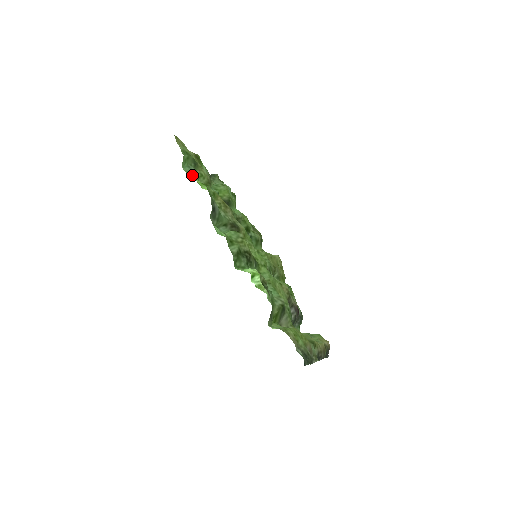
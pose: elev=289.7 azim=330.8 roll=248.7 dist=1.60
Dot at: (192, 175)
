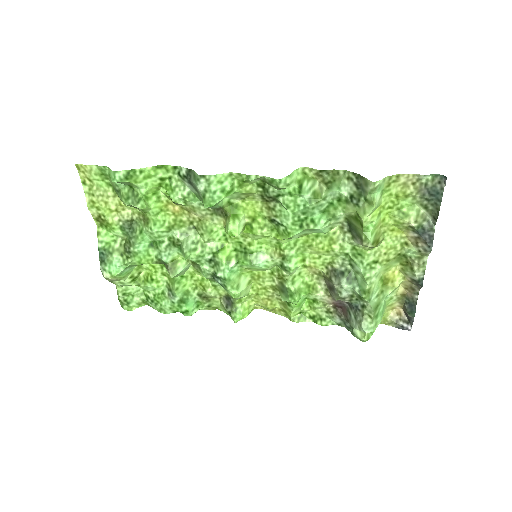
Dot at: (129, 183)
